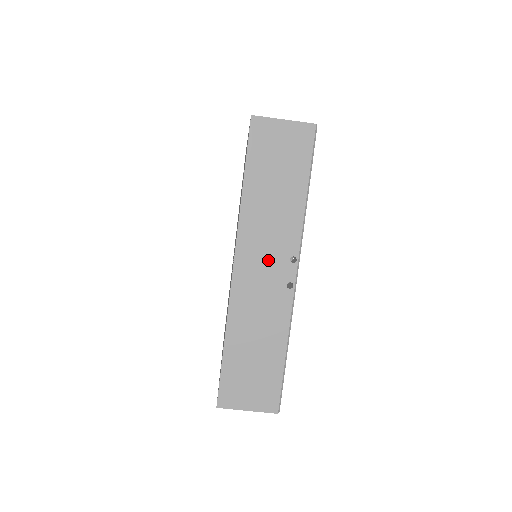
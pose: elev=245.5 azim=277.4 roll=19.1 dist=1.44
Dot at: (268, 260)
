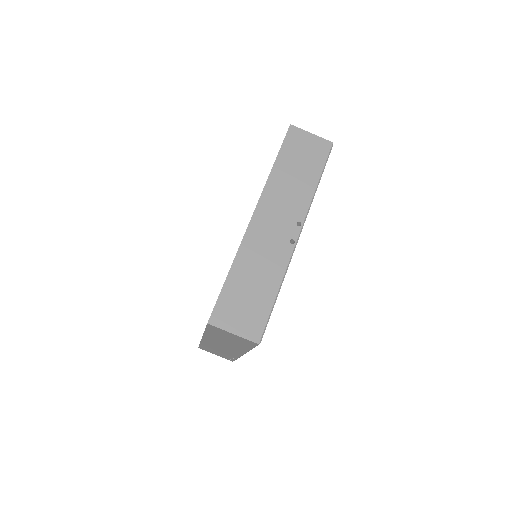
Dot at: (280, 219)
